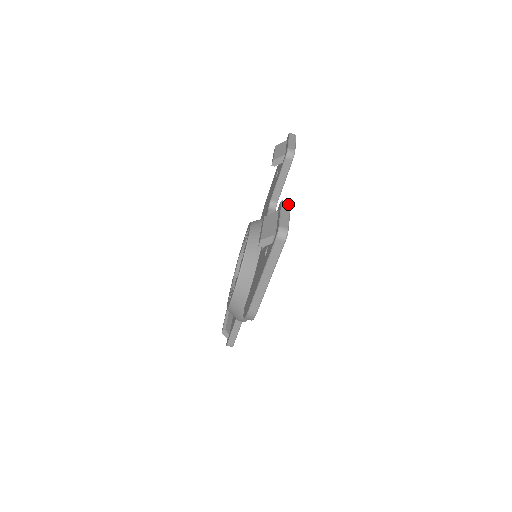
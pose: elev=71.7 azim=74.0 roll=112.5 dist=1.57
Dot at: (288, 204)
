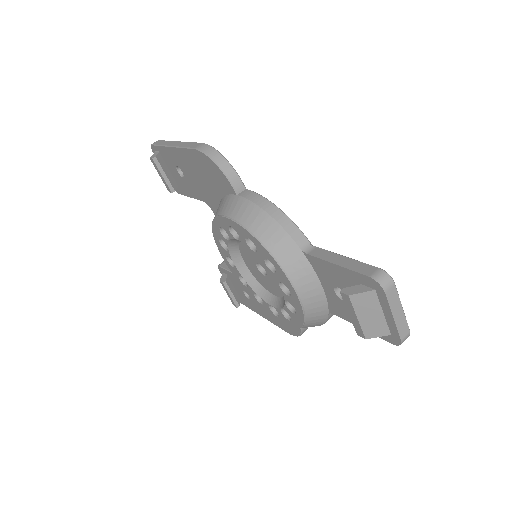
Dot at: occluded
